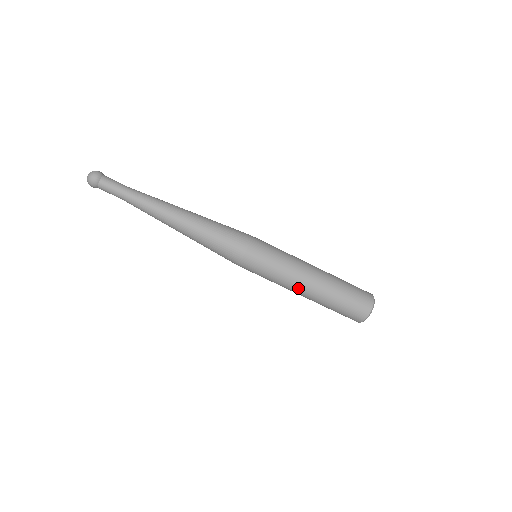
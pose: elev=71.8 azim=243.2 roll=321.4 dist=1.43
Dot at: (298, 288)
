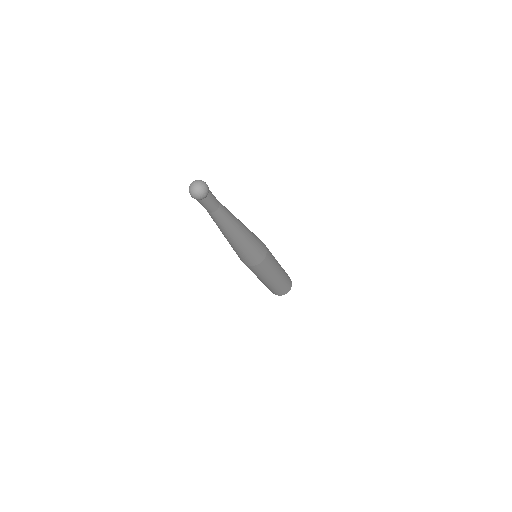
Dot at: occluded
